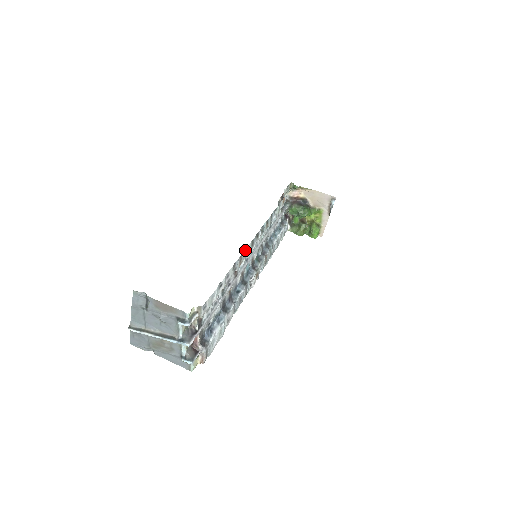
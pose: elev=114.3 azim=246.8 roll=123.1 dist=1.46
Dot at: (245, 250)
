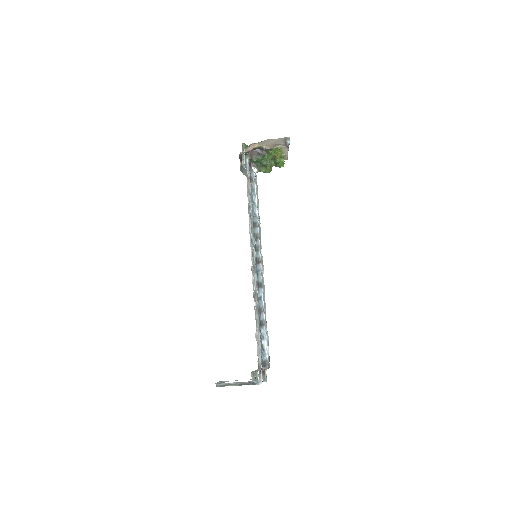
Dot at: (254, 283)
